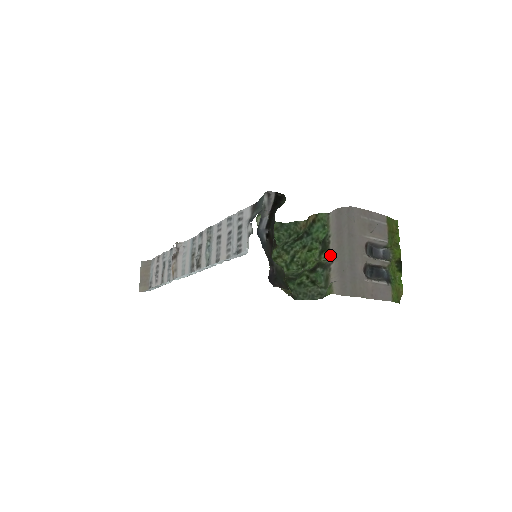
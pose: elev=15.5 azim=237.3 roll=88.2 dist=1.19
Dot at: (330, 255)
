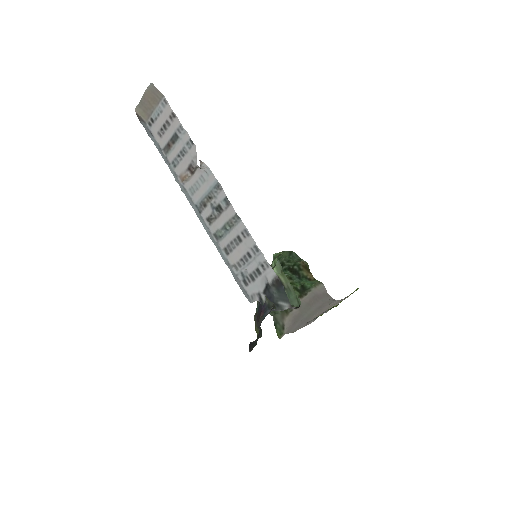
Dot at: (300, 299)
